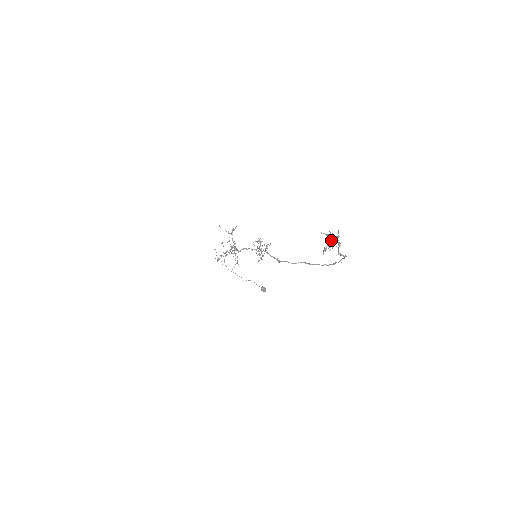
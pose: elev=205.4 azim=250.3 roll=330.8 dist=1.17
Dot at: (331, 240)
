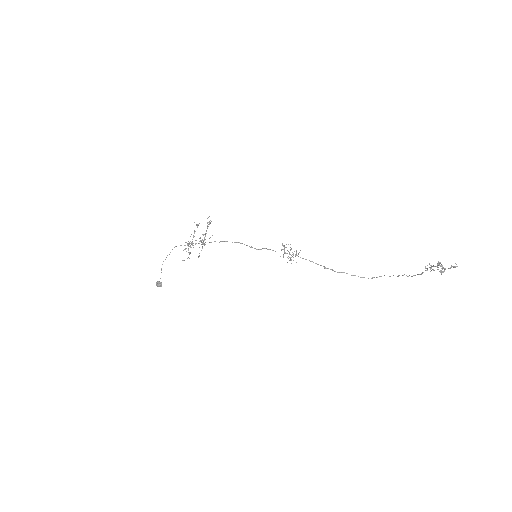
Dot at: occluded
